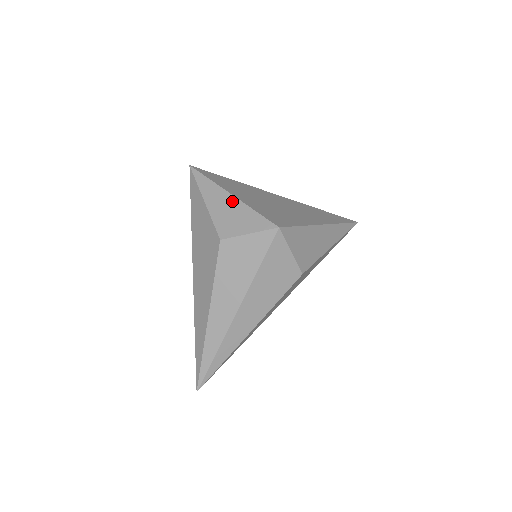
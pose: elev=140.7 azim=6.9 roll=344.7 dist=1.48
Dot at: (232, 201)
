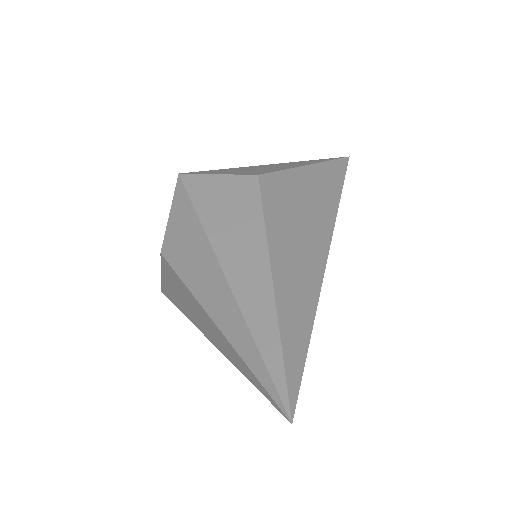
Dot at: occluded
